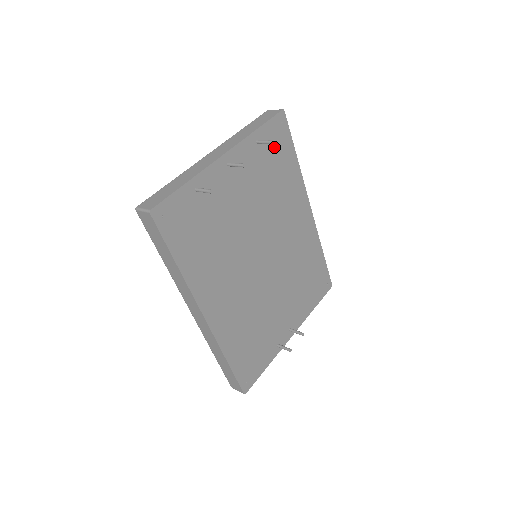
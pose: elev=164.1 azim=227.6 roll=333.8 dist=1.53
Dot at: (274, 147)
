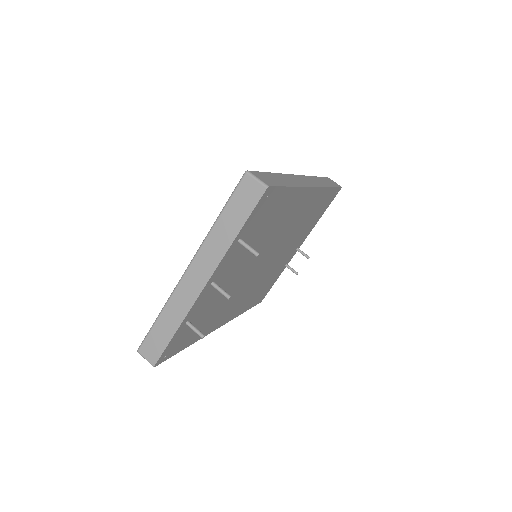
Dot at: (261, 217)
